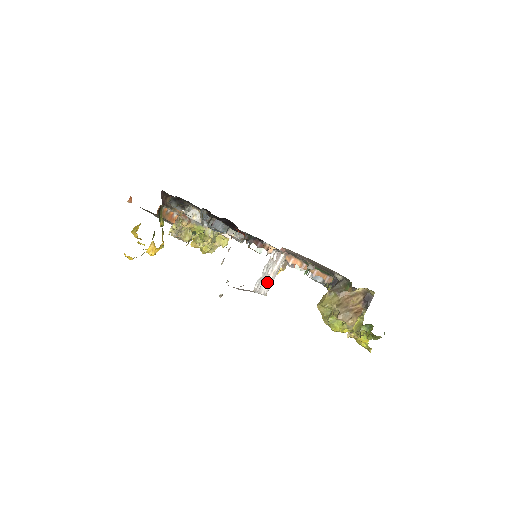
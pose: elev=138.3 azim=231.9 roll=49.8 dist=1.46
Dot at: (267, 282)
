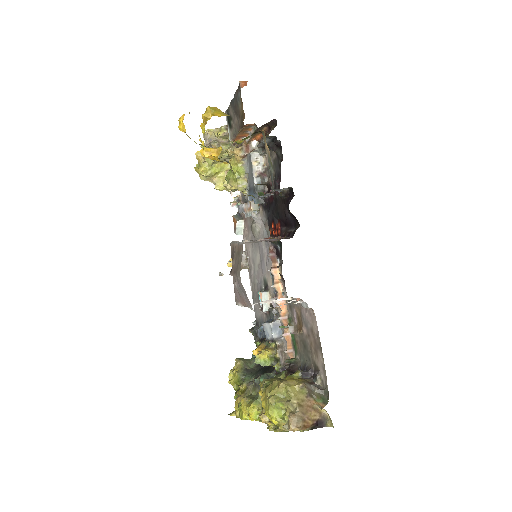
Dot at: (257, 303)
